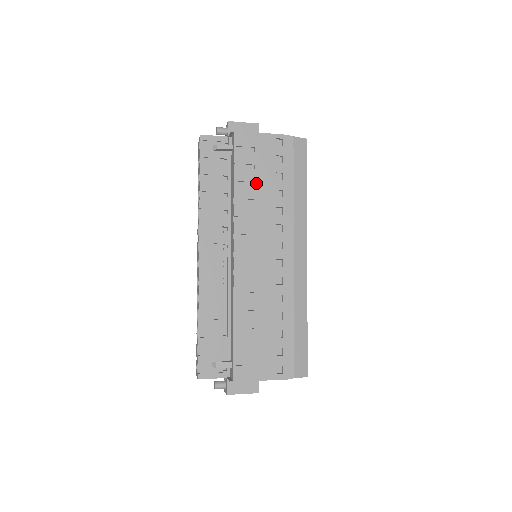
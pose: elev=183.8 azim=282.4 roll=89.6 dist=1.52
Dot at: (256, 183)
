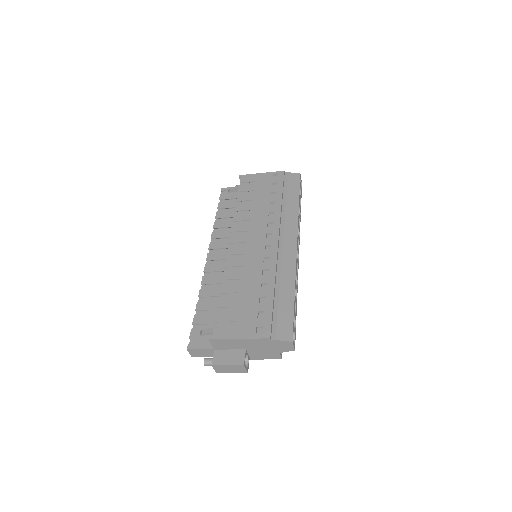
Dot at: (254, 200)
